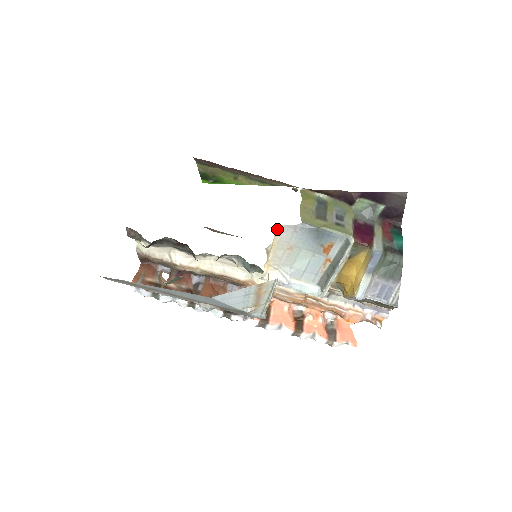
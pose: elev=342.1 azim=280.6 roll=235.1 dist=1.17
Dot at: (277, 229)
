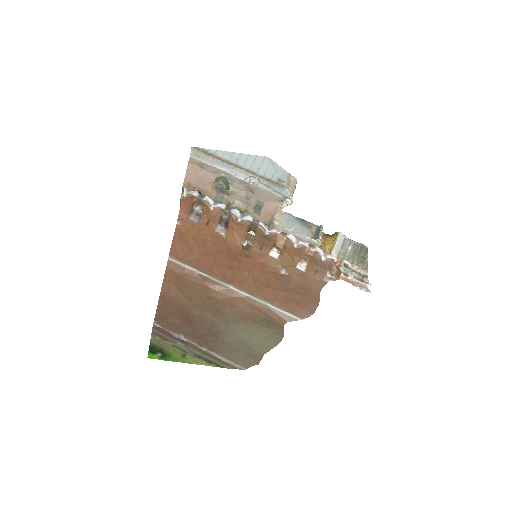
Dot at: occluded
